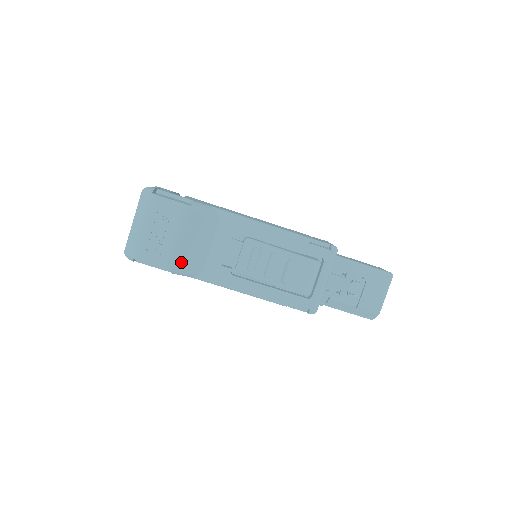
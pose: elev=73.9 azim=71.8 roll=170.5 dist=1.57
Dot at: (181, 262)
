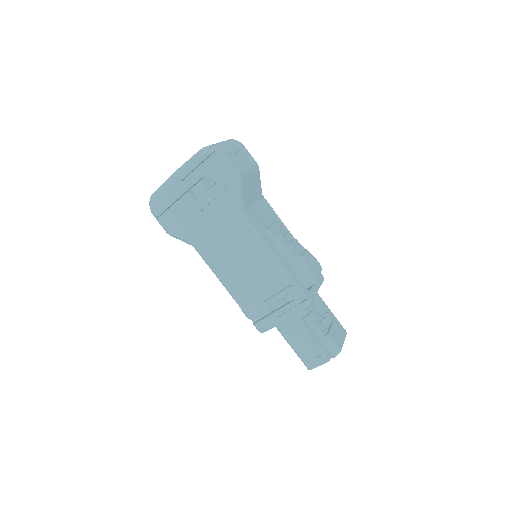
Dot at: (243, 185)
